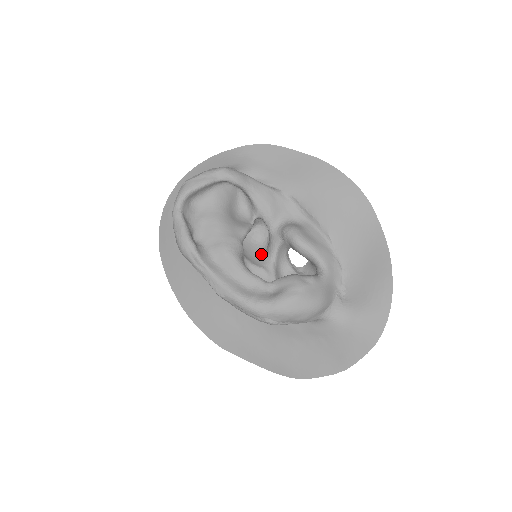
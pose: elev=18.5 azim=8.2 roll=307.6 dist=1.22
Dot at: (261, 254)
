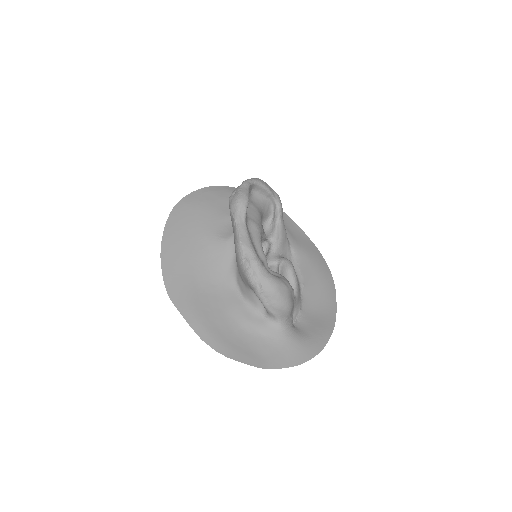
Dot at: occluded
